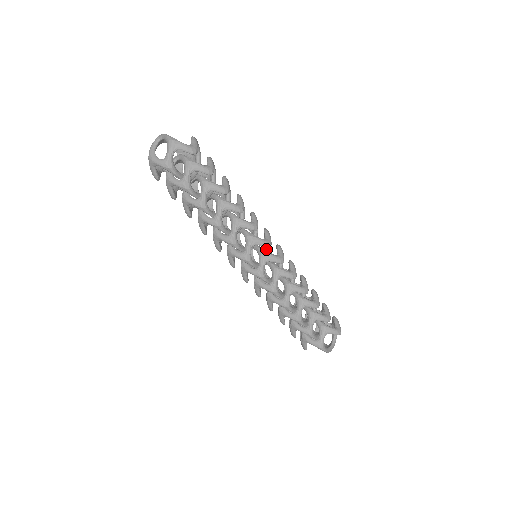
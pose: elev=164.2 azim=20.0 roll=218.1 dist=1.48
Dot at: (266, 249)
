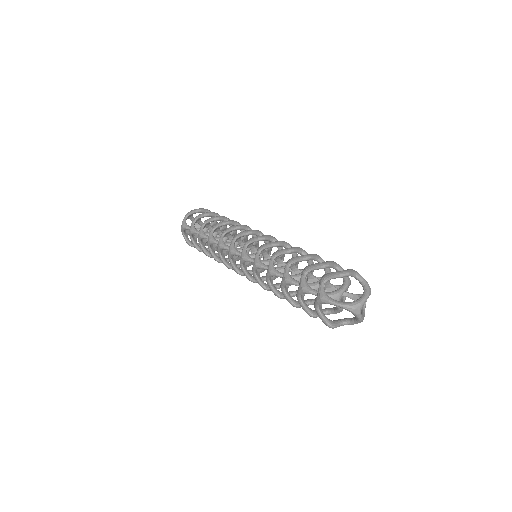
Dot at: occluded
